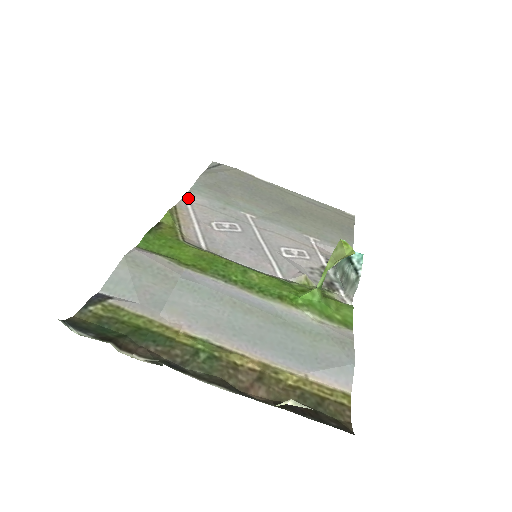
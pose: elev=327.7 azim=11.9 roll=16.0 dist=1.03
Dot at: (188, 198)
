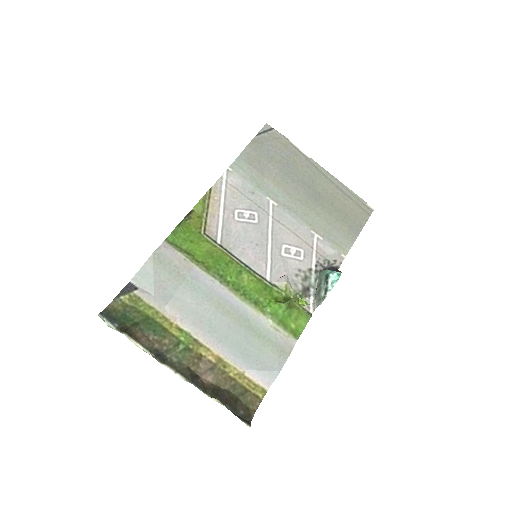
Dot at: (226, 177)
